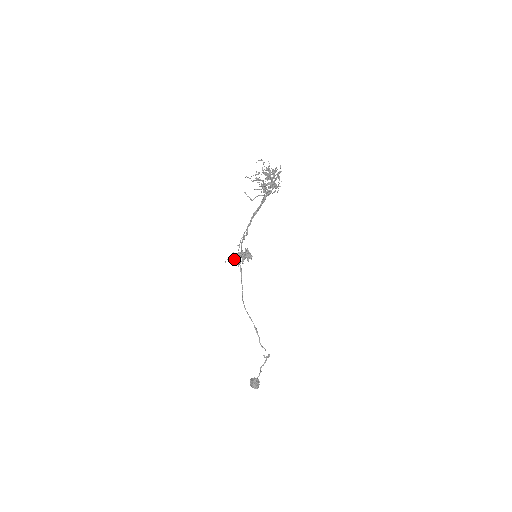
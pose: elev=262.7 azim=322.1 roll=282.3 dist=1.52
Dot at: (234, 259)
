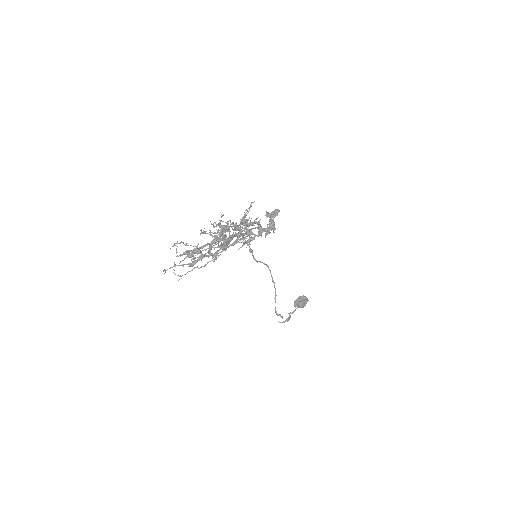
Dot at: occluded
